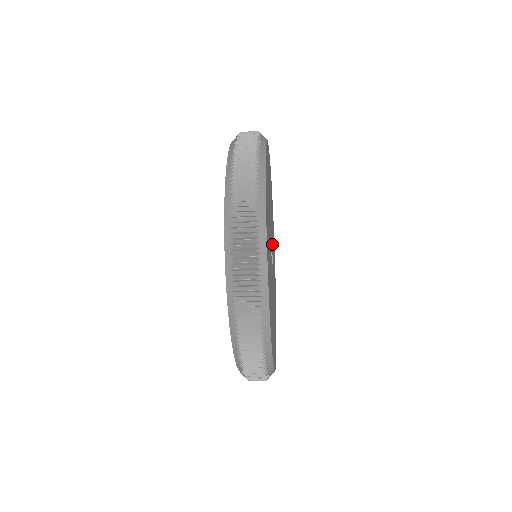
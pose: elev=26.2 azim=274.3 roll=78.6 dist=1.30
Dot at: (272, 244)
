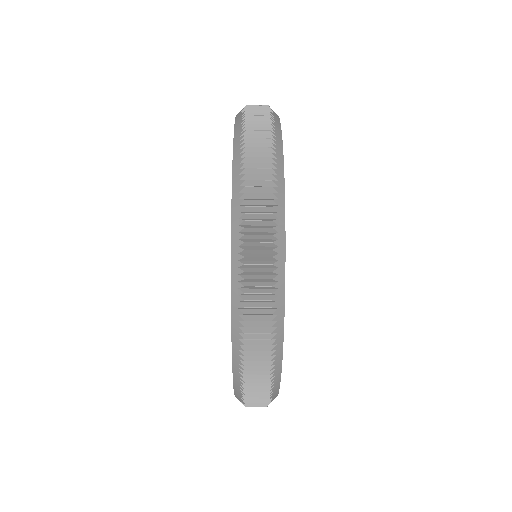
Dot at: occluded
